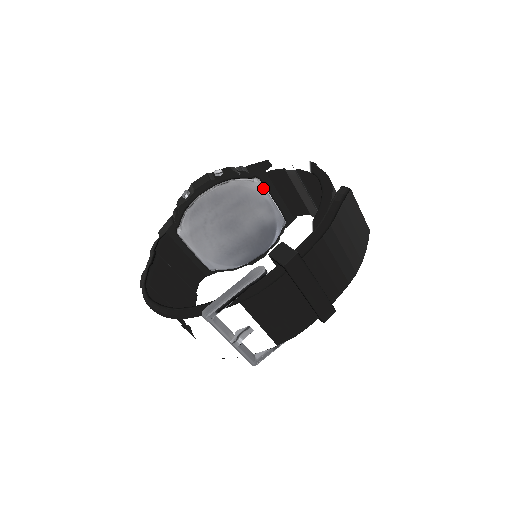
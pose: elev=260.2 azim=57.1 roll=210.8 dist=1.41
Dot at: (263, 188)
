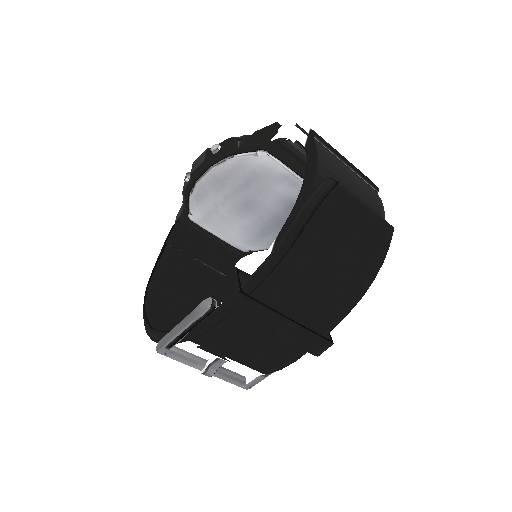
Dot at: (273, 161)
